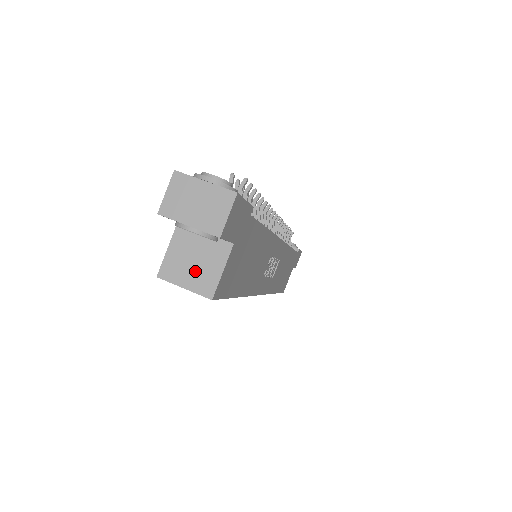
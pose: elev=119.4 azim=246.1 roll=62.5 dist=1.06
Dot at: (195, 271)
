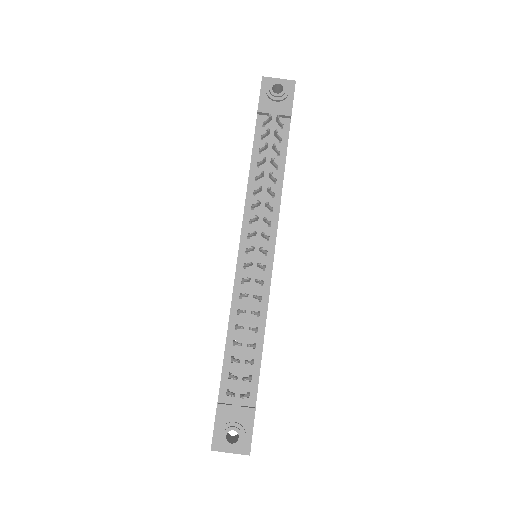
Dot at: occluded
